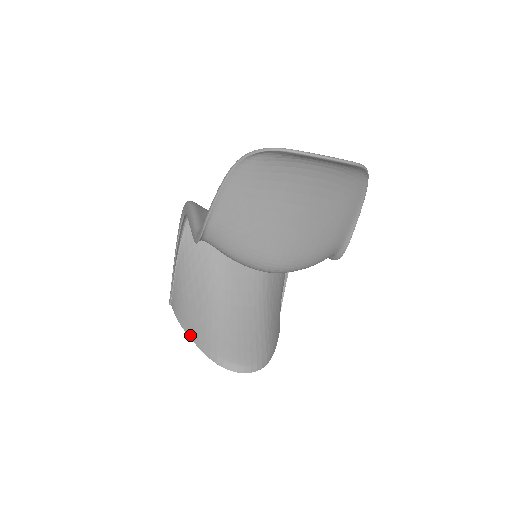
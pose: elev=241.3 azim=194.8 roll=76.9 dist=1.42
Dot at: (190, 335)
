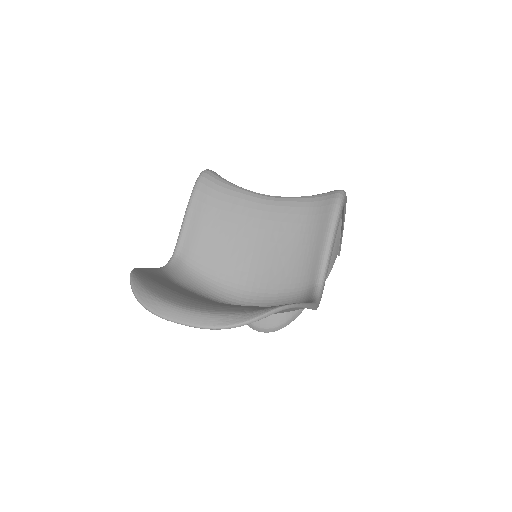
Dot at: occluded
